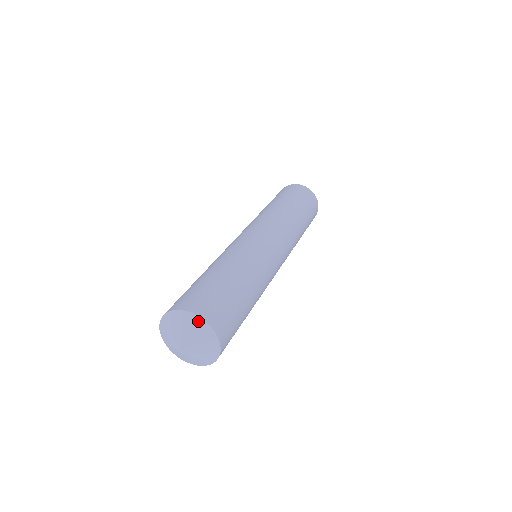
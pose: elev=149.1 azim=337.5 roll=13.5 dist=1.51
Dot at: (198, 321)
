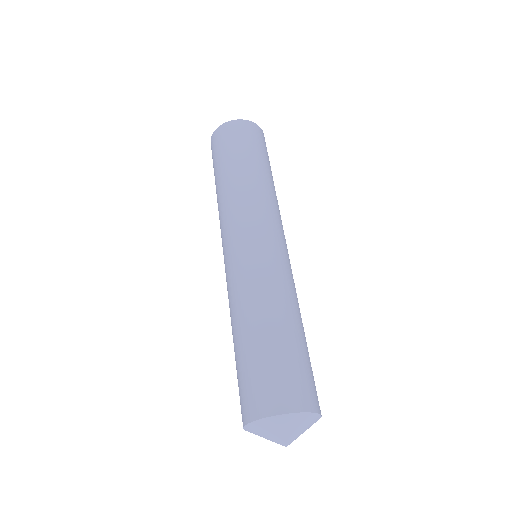
Dot at: (300, 416)
